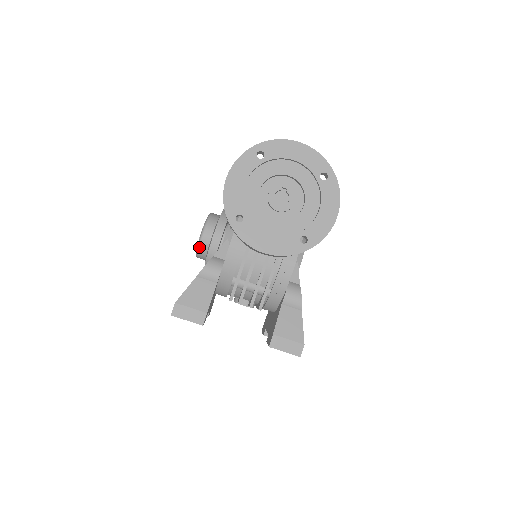
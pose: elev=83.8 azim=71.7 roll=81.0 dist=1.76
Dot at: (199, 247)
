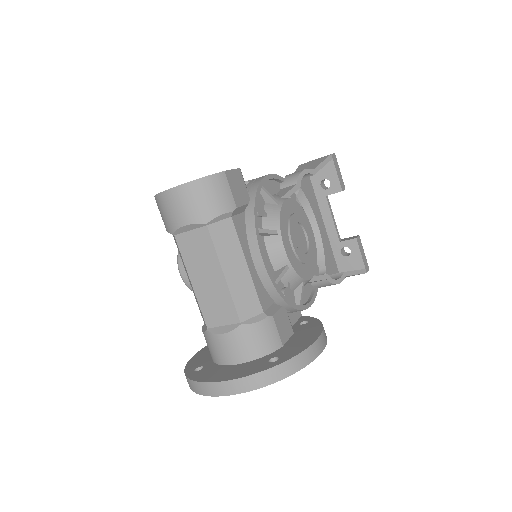
Dot at: occluded
